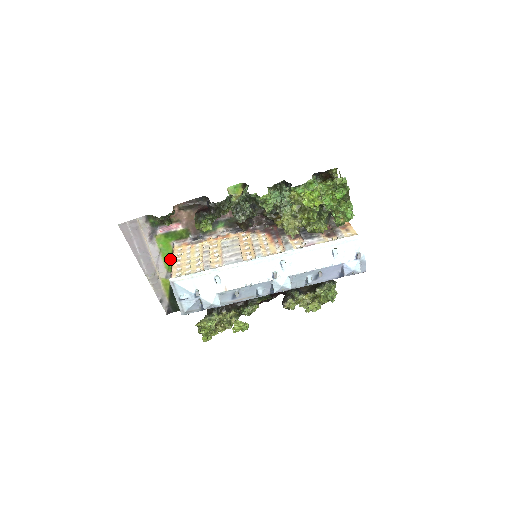
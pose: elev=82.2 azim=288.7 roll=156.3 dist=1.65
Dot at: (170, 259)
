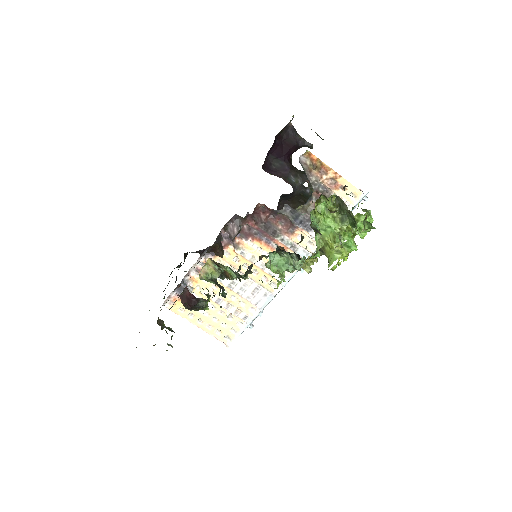
Dot at: occluded
